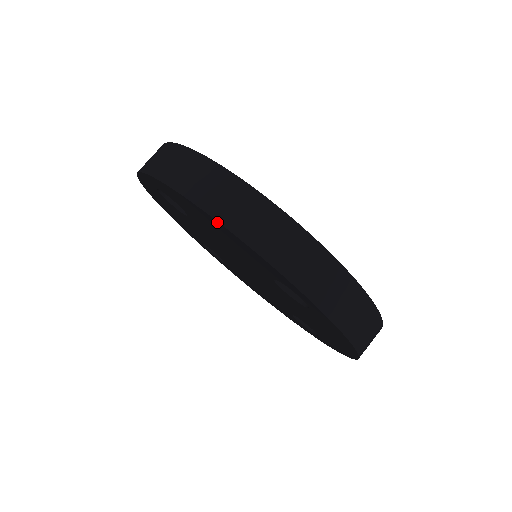
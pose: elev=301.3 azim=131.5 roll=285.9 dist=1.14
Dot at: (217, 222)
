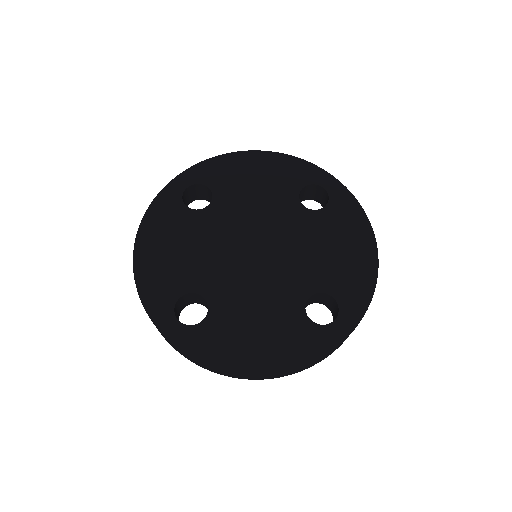
Dot at: (264, 153)
